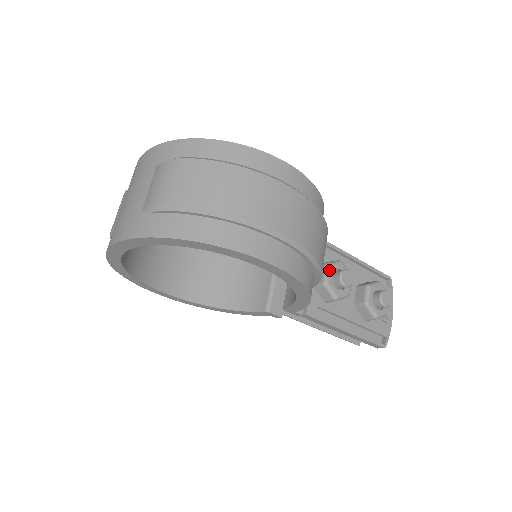
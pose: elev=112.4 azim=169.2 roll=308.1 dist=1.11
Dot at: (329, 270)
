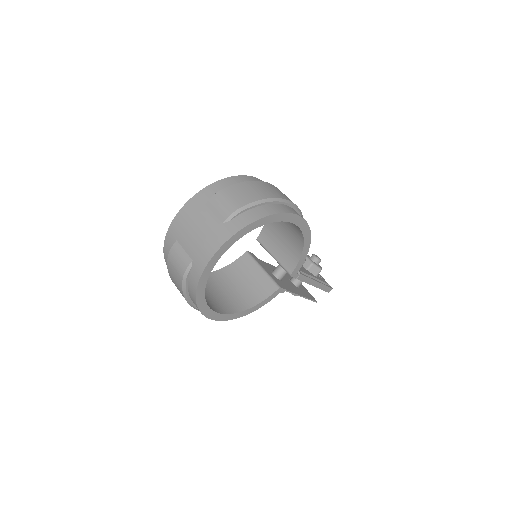
Dot at: occluded
